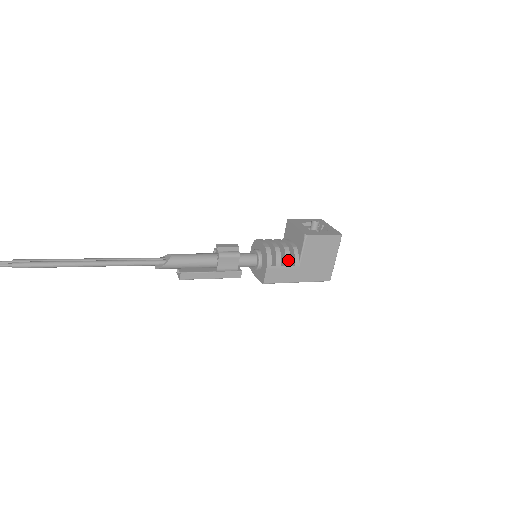
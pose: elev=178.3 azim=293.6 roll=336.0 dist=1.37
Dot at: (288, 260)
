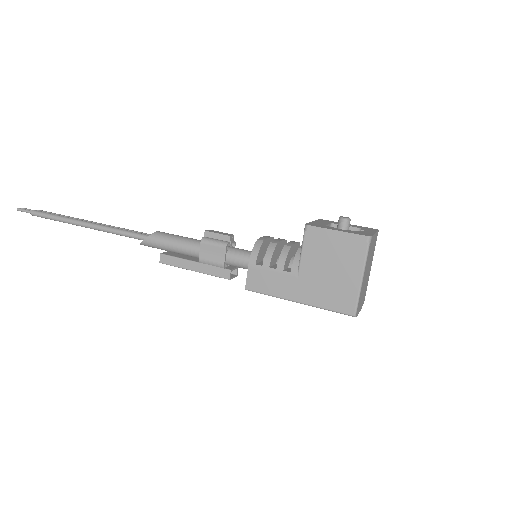
Dot at: (282, 262)
